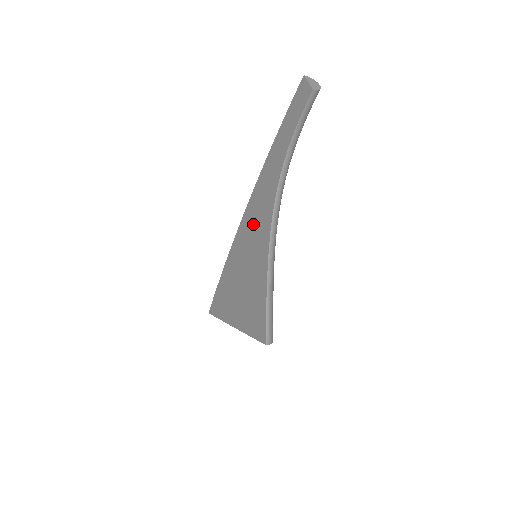
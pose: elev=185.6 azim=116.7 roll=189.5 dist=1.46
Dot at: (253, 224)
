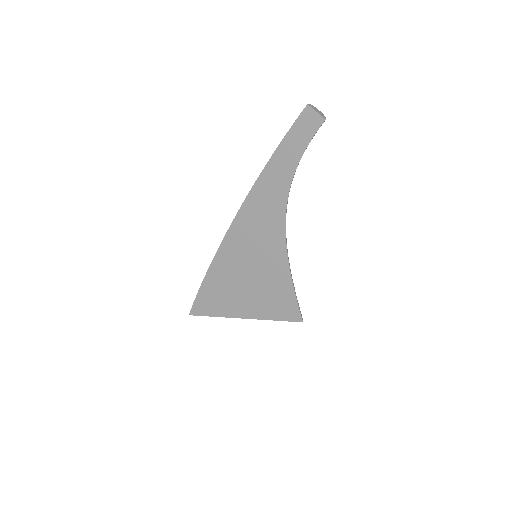
Dot at: (253, 232)
